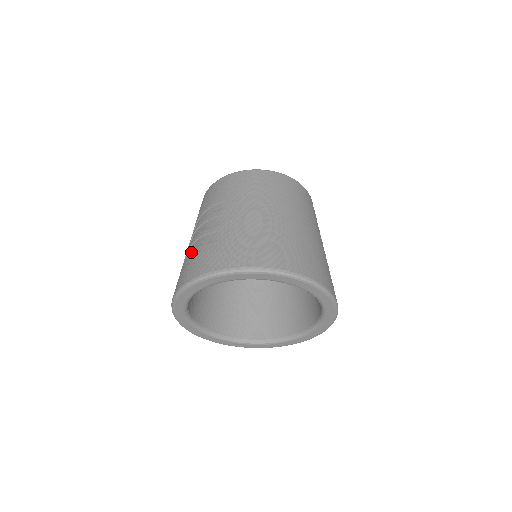
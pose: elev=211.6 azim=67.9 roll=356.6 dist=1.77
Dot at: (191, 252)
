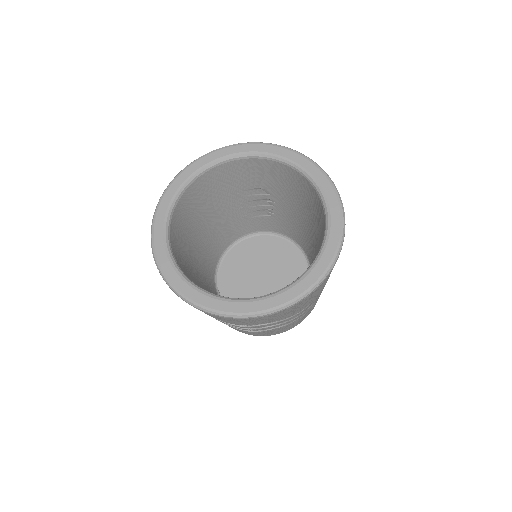
Dot at: occluded
